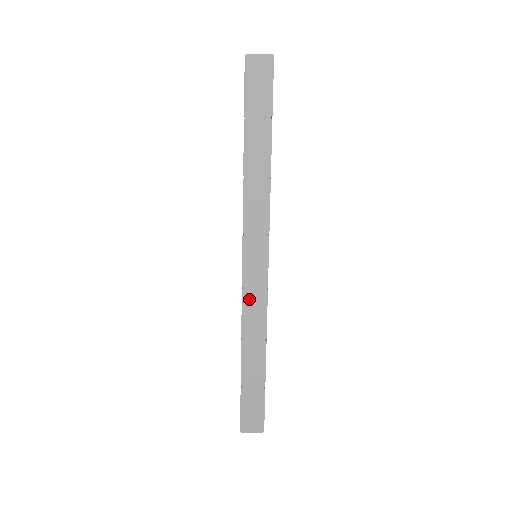
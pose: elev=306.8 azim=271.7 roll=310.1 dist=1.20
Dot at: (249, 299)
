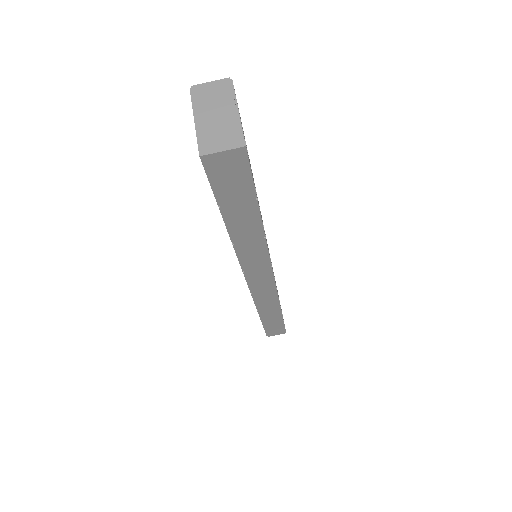
Dot at: (259, 297)
